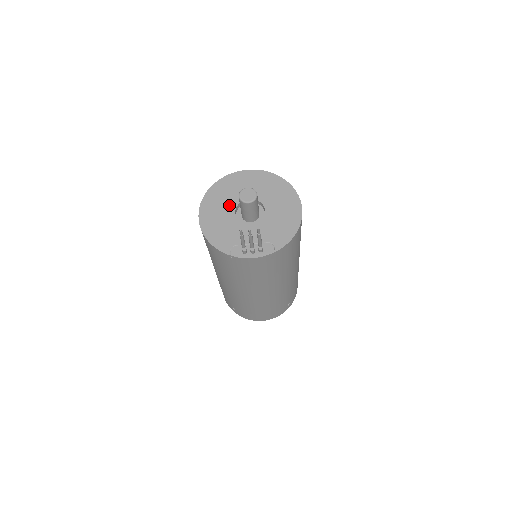
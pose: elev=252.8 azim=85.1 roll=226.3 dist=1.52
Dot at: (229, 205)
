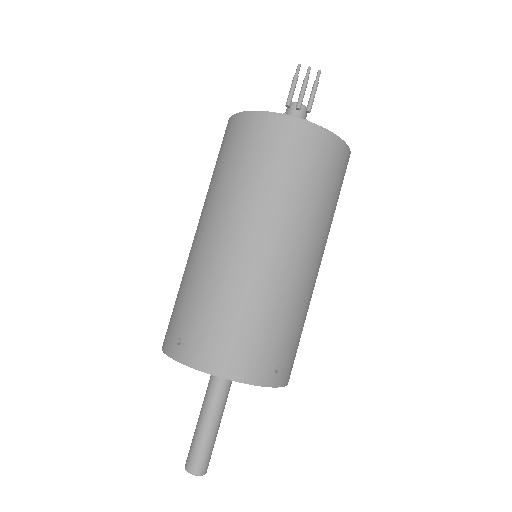
Dot at: occluded
